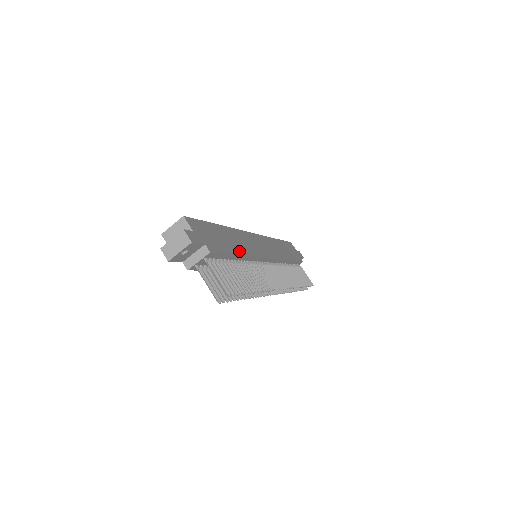
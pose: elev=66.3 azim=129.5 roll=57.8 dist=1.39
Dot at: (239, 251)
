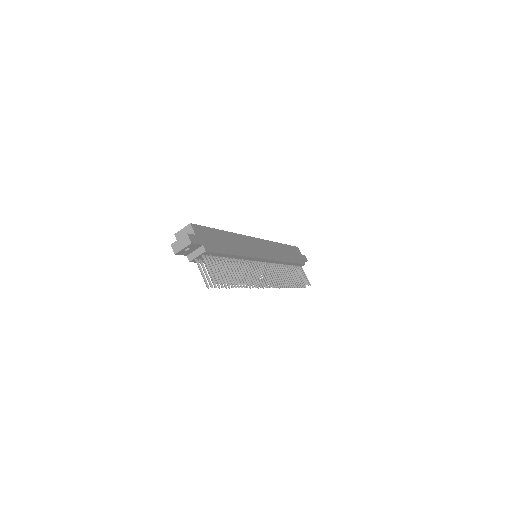
Dot at: (235, 252)
